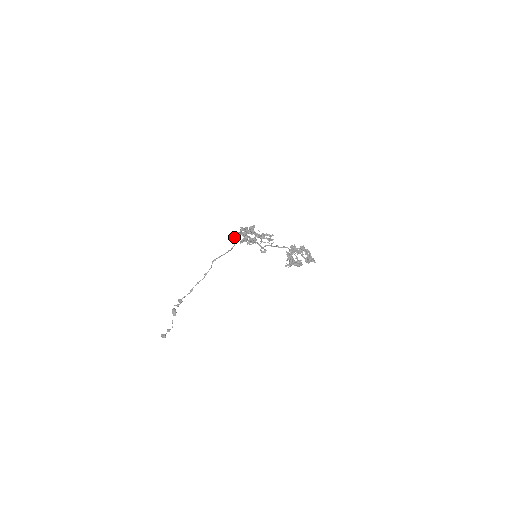
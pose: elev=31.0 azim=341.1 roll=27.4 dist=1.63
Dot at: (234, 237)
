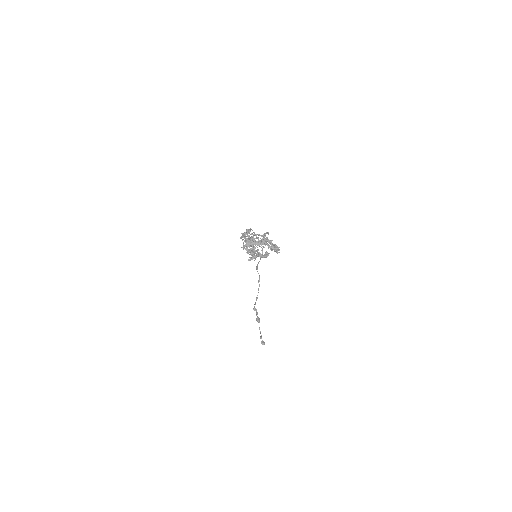
Dot at: occluded
